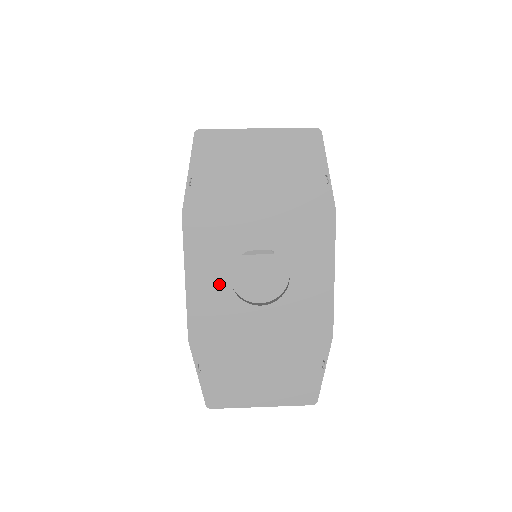
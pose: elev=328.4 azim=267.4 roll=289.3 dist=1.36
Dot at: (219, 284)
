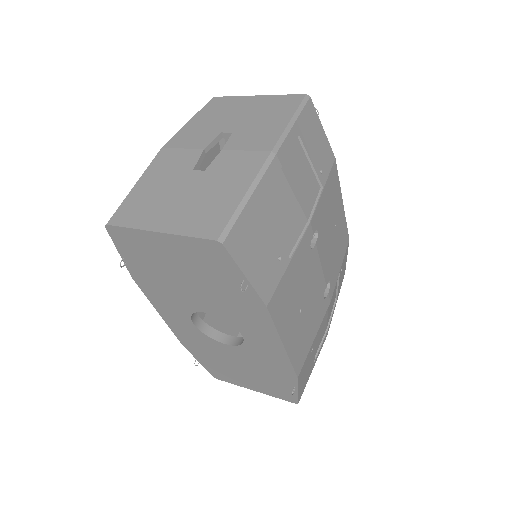
Dot at: (186, 324)
